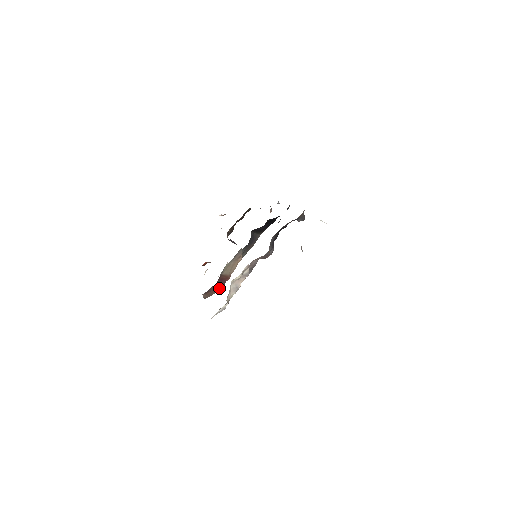
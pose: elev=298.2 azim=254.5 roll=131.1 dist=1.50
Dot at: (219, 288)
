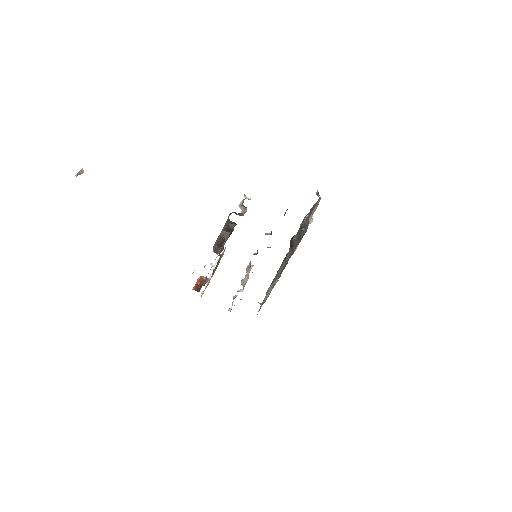
Dot at: occluded
